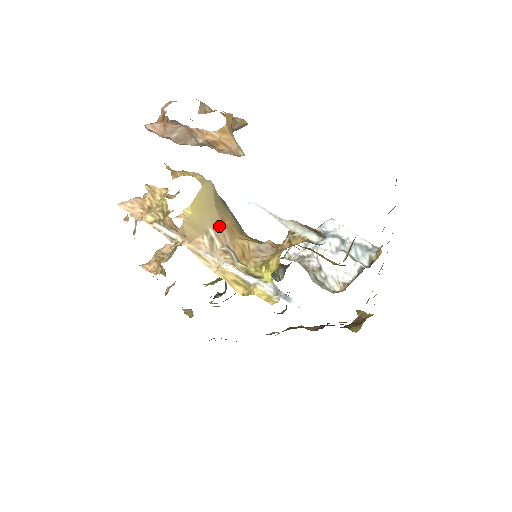
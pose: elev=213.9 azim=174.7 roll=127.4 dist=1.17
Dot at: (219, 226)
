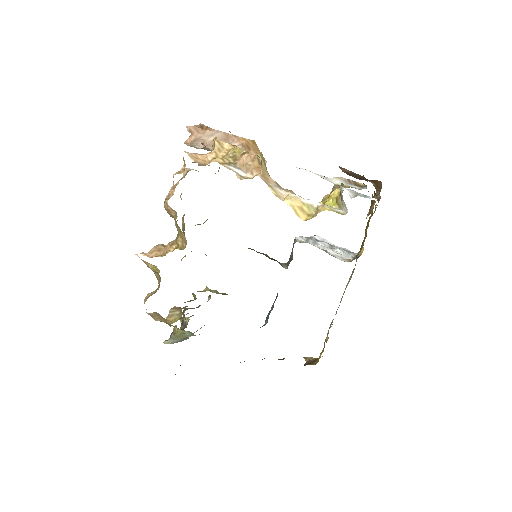
Dot at: occluded
